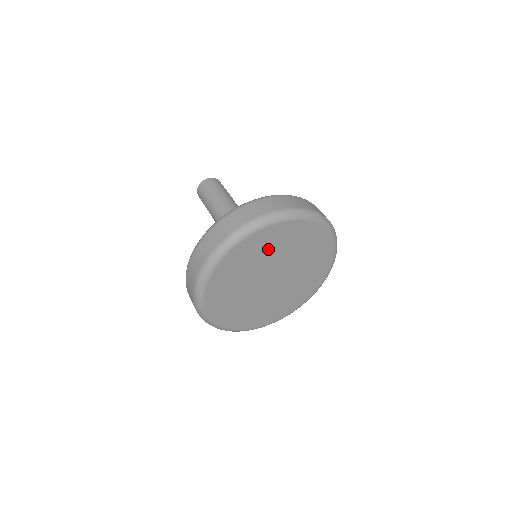
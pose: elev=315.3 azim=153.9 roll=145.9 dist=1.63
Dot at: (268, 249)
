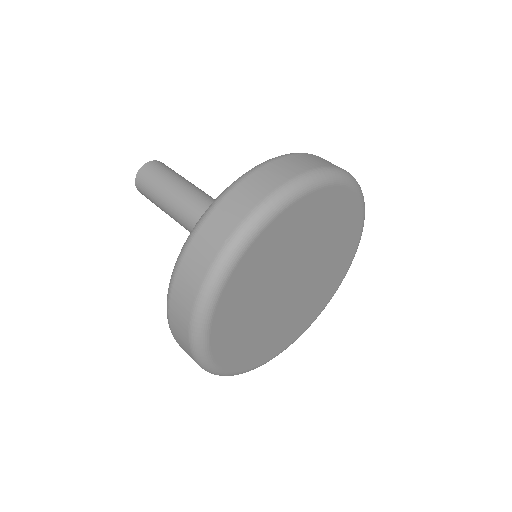
Dot at: (277, 252)
